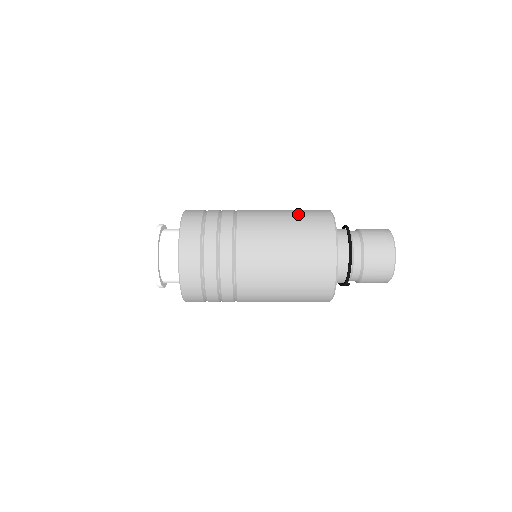
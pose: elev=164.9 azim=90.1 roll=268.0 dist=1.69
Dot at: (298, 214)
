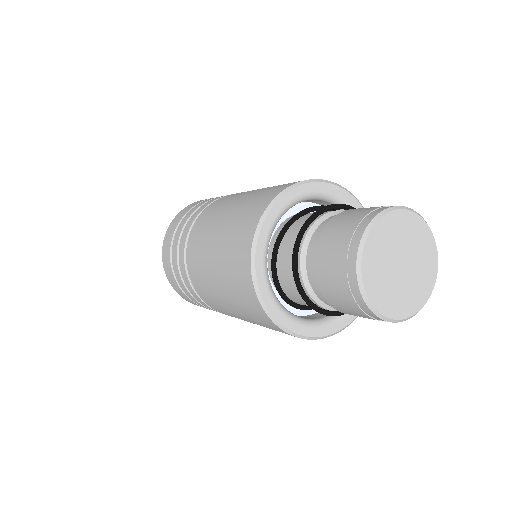
Dot at: (232, 220)
